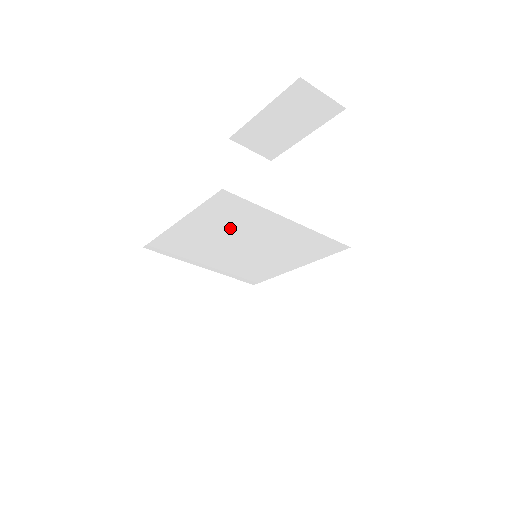
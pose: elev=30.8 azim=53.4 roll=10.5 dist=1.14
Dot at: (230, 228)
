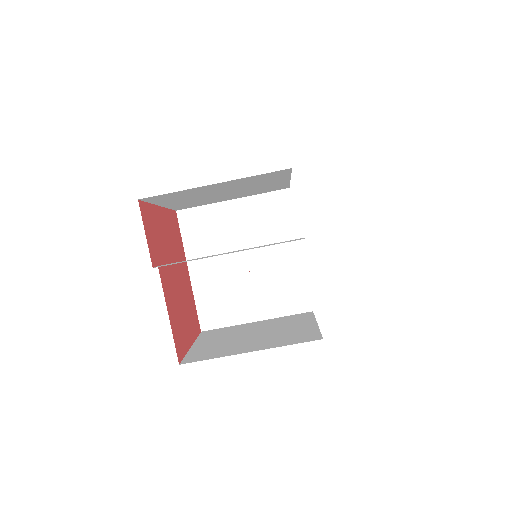
Dot at: (216, 245)
